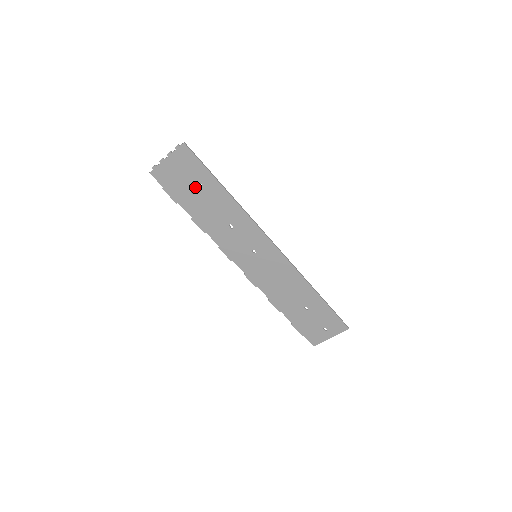
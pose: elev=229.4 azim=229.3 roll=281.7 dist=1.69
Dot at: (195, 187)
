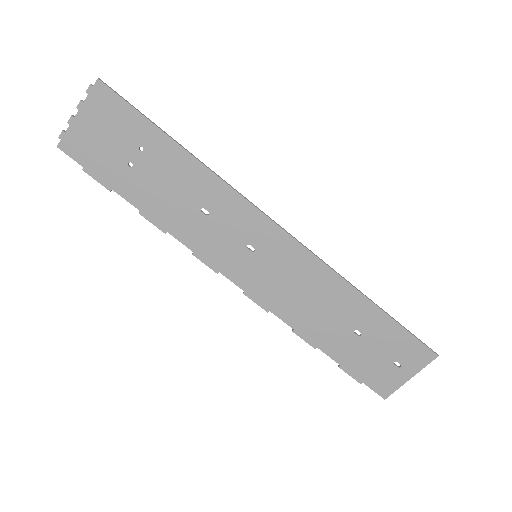
Dot at: (133, 154)
